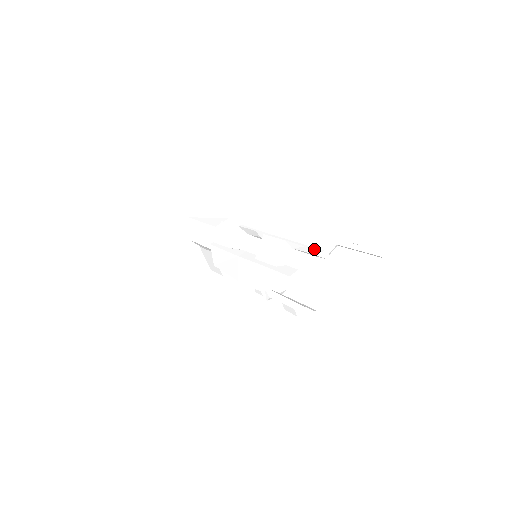
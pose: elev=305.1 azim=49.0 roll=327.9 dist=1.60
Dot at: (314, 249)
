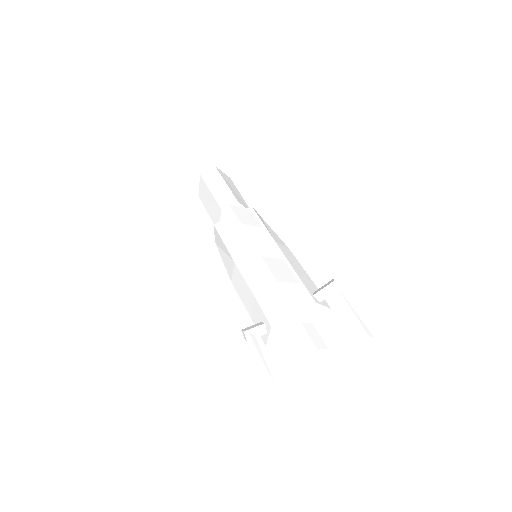
Dot at: (307, 294)
